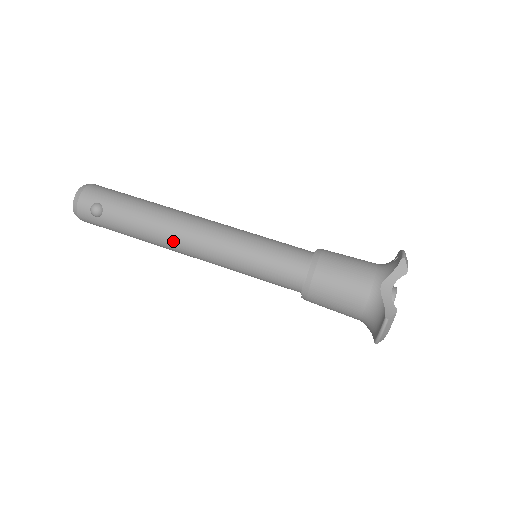
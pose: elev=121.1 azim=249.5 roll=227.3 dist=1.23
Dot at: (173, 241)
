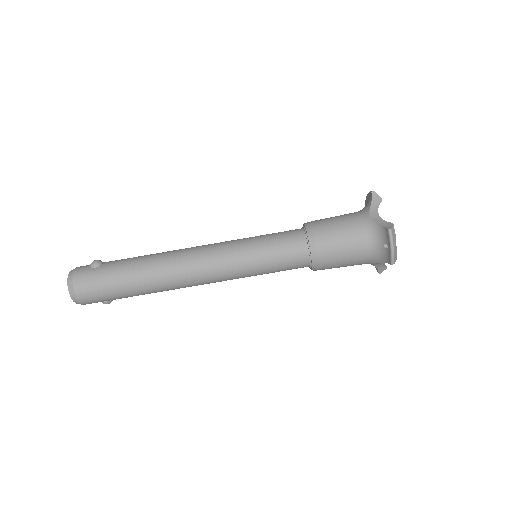
Dot at: occluded
